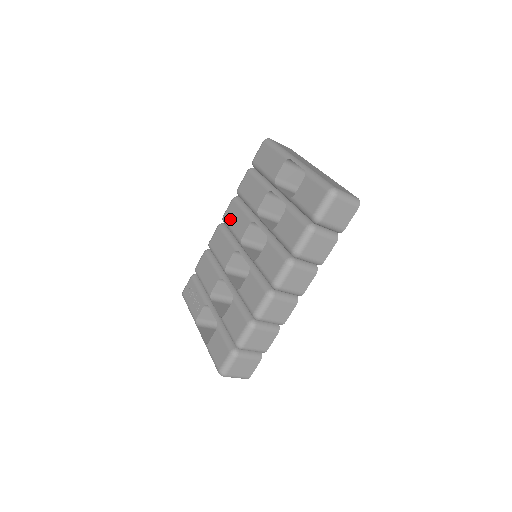
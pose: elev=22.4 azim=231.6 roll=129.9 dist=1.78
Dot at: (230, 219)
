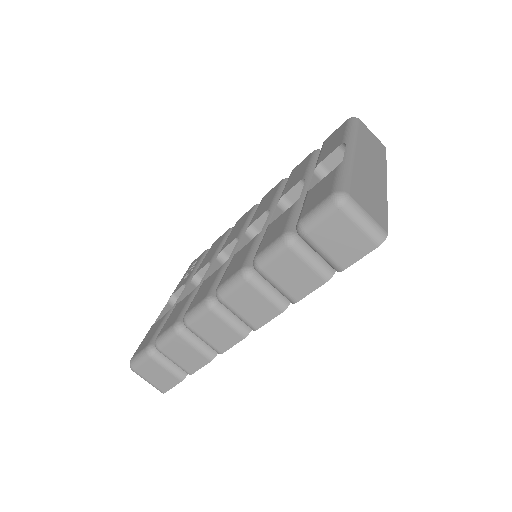
Dot at: (264, 200)
